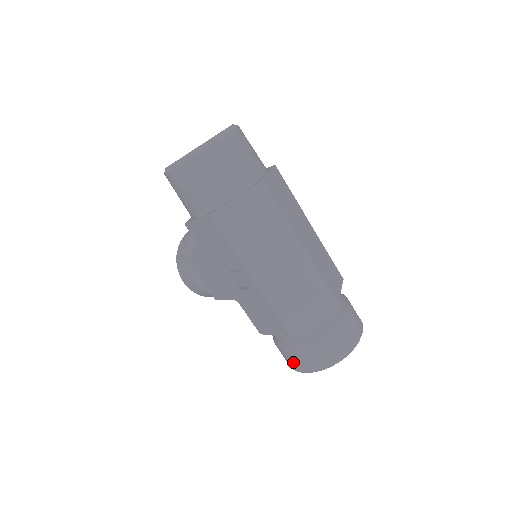
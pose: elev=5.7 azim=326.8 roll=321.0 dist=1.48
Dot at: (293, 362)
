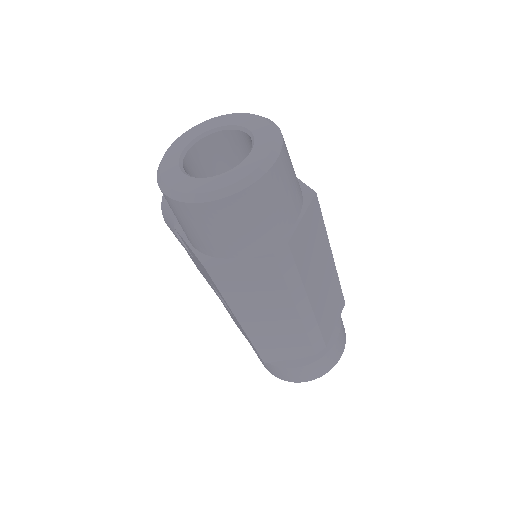
Dot at: (261, 361)
